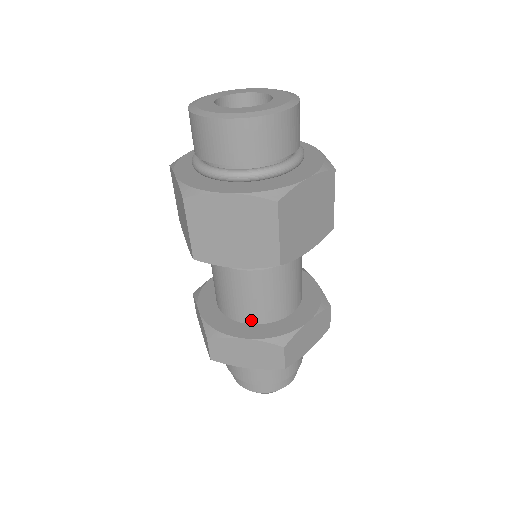
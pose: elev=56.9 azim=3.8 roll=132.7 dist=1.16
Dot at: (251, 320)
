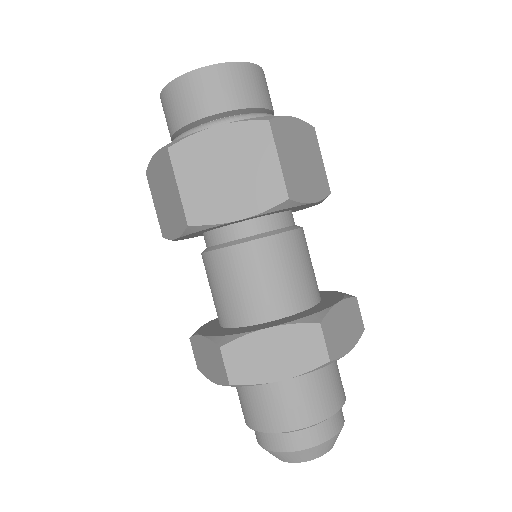
Dot at: (223, 321)
